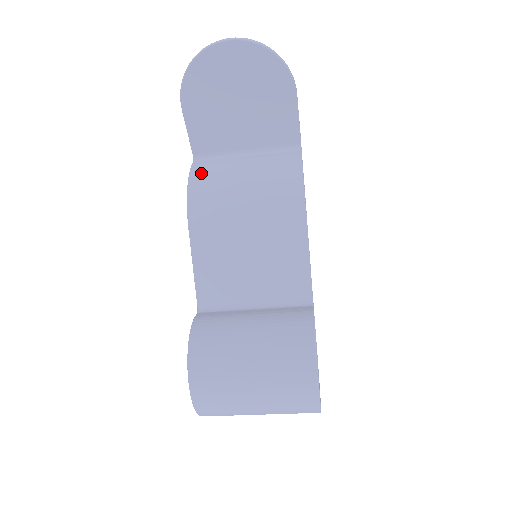
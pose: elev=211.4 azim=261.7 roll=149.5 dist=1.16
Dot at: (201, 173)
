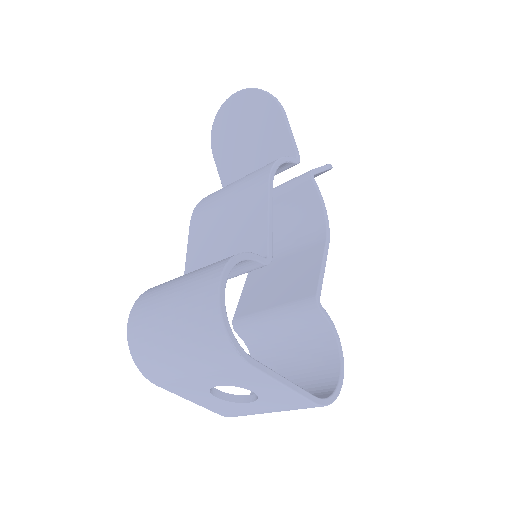
Dot at: occluded
